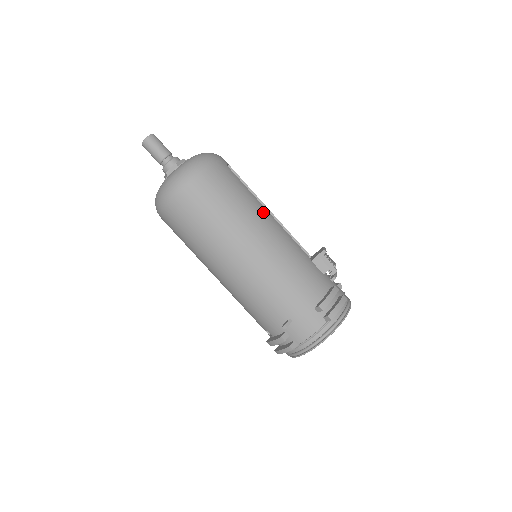
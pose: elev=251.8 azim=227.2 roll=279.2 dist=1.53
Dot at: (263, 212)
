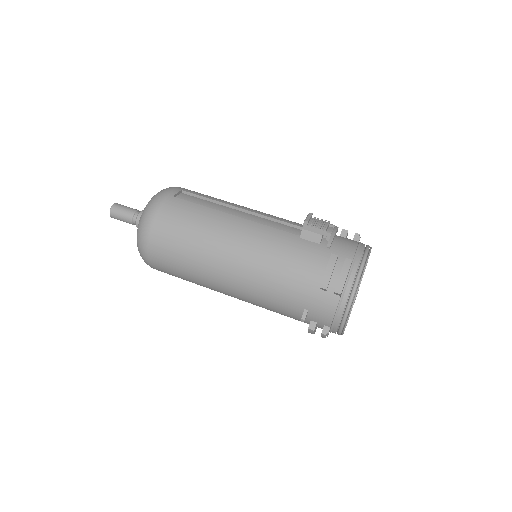
Dot at: (226, 221)
